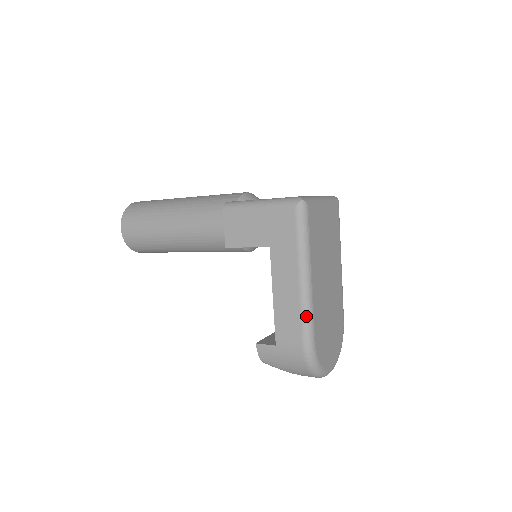
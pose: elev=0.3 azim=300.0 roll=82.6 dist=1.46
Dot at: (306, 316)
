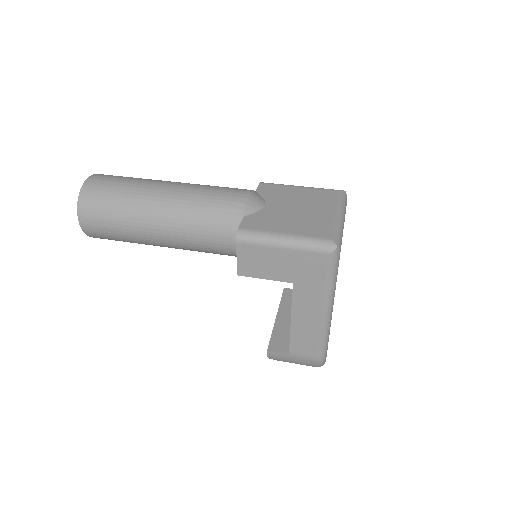
Dot at: (324, 338)
